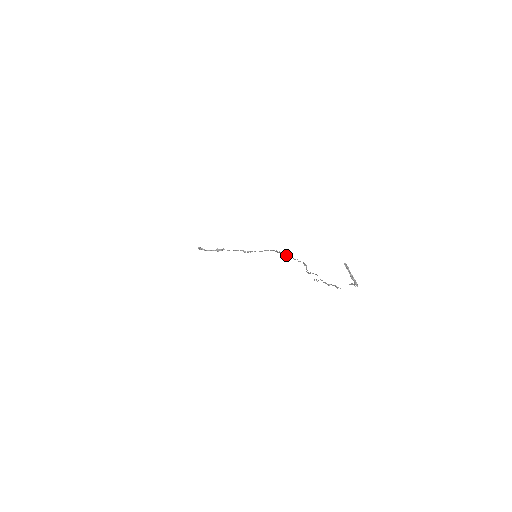
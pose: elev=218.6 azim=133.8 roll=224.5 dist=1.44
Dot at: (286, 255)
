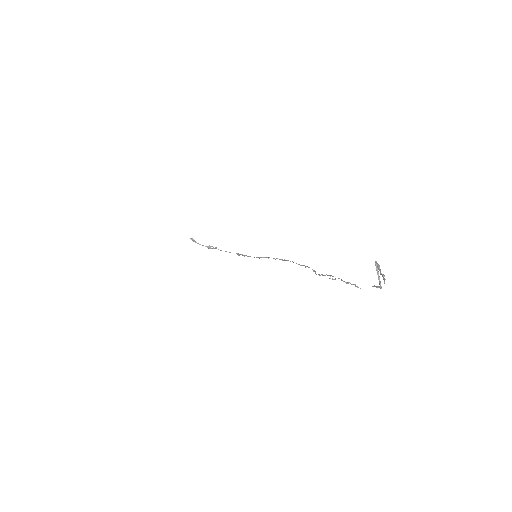
Dot at: (290, 261)
